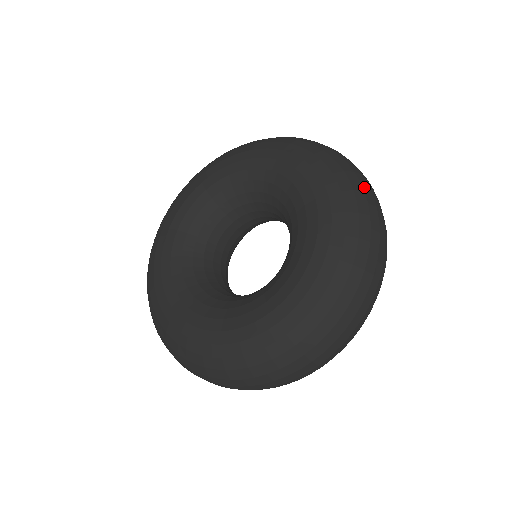
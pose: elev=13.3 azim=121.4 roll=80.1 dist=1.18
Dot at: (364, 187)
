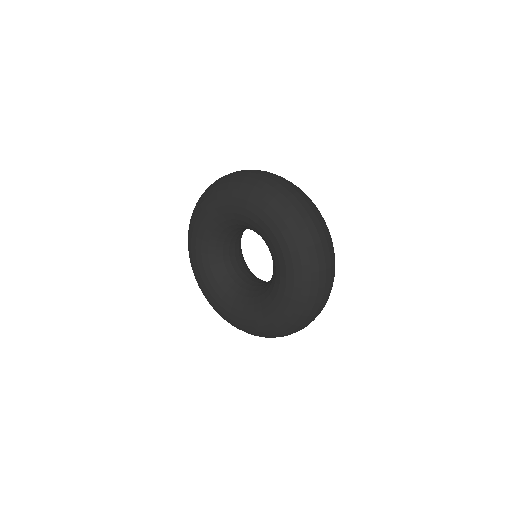
Dot at: (302, 214)
